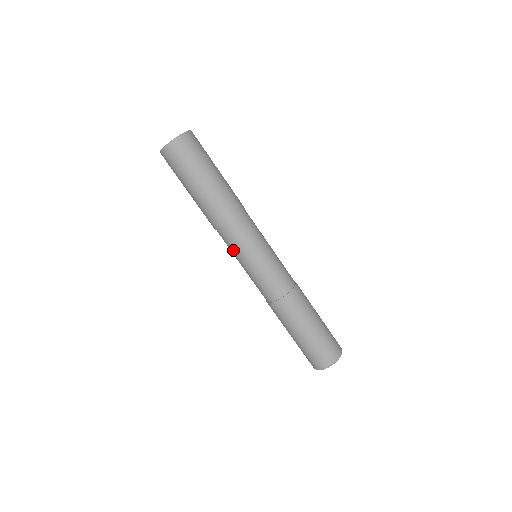
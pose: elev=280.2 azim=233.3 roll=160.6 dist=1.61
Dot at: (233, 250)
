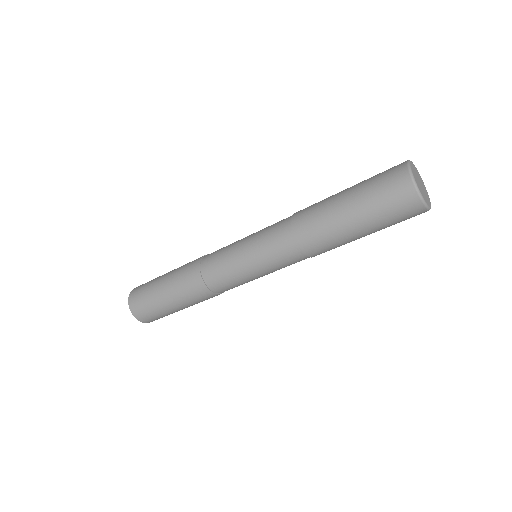
Dot at: (227, 270)
